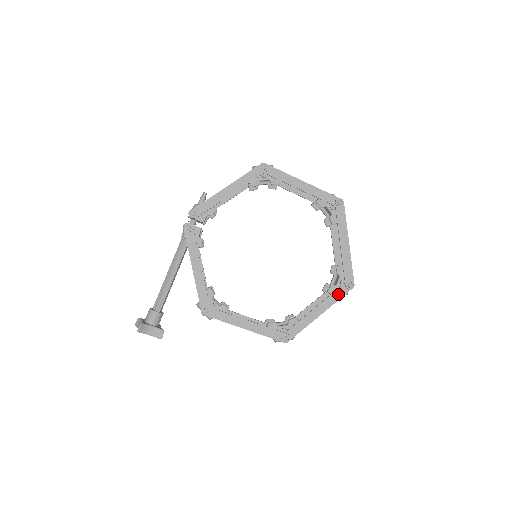
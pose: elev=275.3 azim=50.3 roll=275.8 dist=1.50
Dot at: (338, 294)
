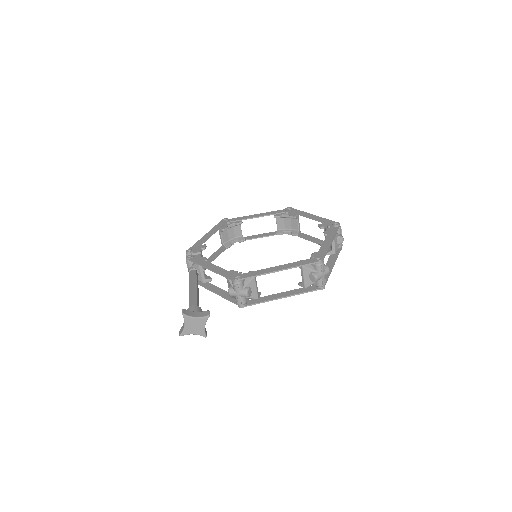
Dot at: (333, 231)
